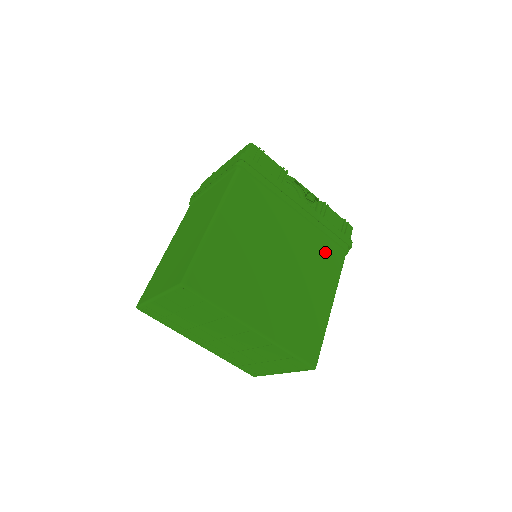
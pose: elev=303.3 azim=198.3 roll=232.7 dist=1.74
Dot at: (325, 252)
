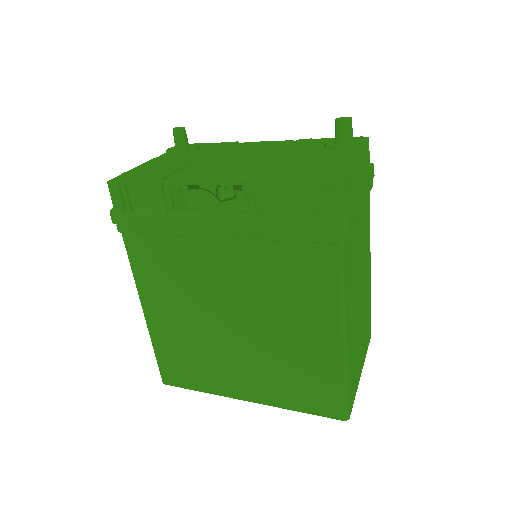
Dot at: (295, 269)
